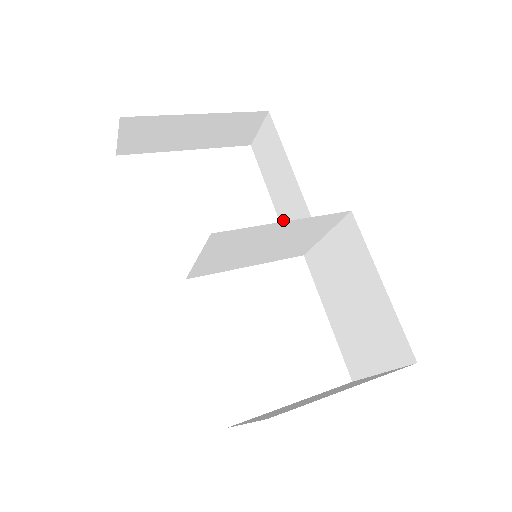
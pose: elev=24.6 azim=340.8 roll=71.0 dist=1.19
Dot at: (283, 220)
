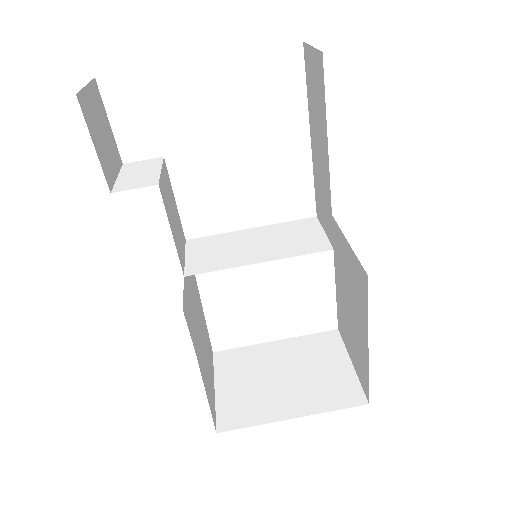
Dot at: (315, 178)
